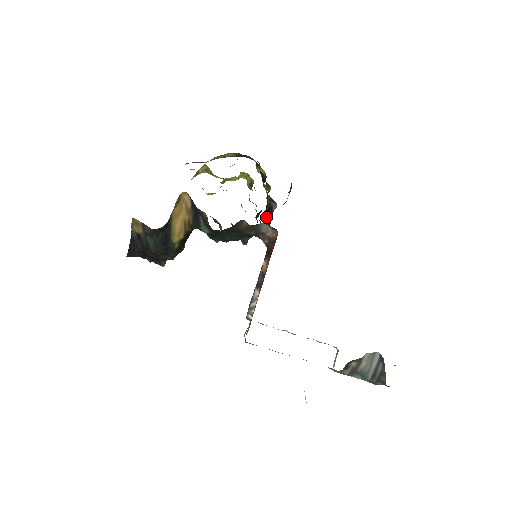
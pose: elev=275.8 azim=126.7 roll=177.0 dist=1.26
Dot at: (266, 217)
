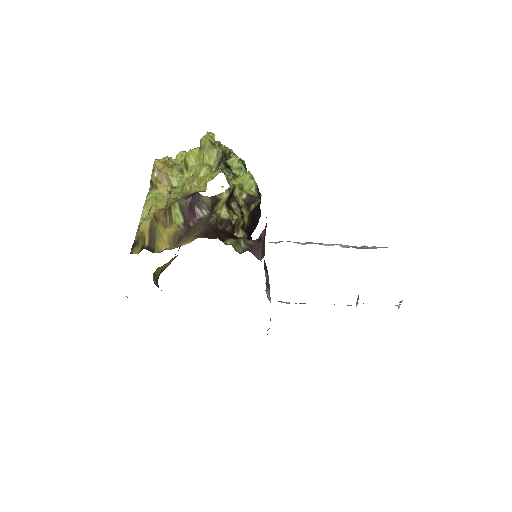
Dot at: (251, 222)
